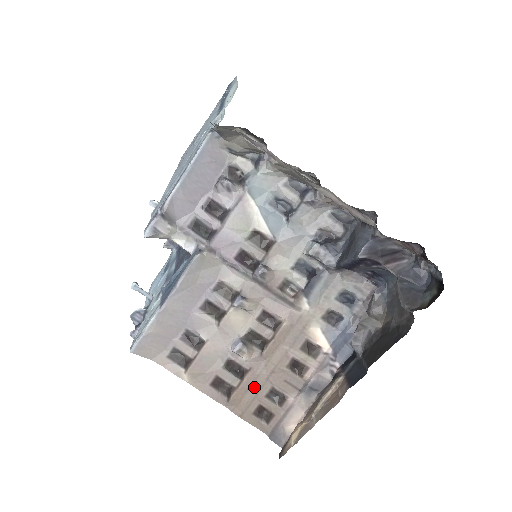
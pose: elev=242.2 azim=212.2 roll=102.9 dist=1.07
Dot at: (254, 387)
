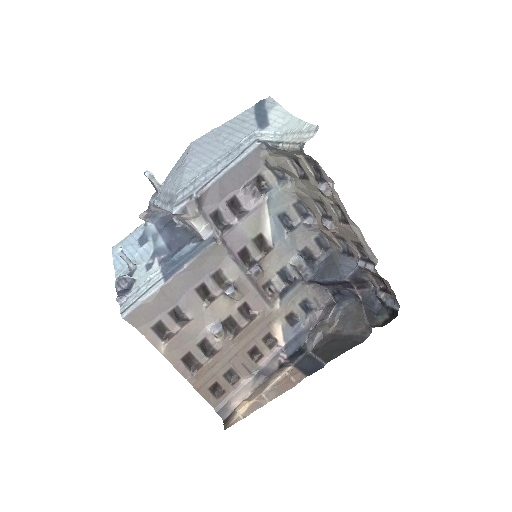
Dot at: (217, 366)
